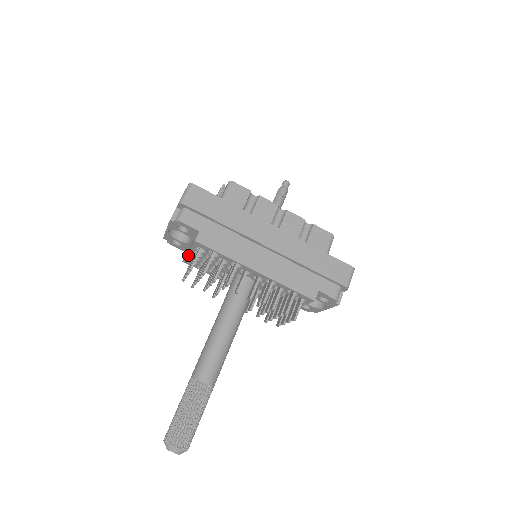
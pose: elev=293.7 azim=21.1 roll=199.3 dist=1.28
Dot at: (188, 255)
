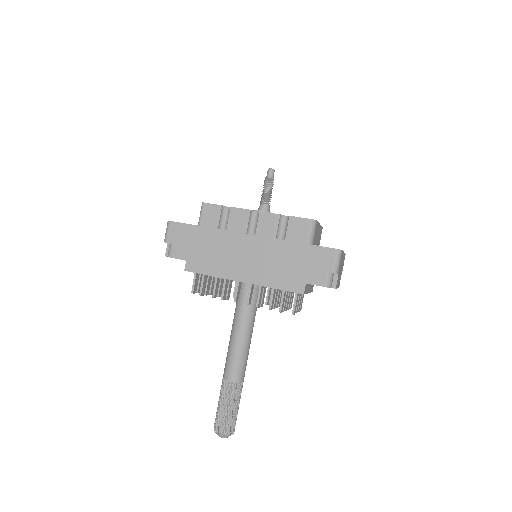
Dot at: occluded
